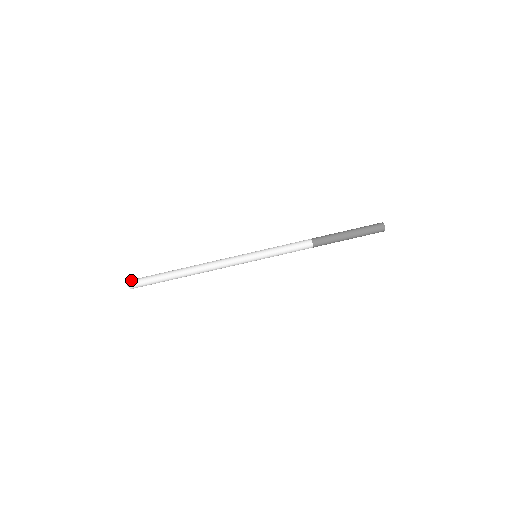
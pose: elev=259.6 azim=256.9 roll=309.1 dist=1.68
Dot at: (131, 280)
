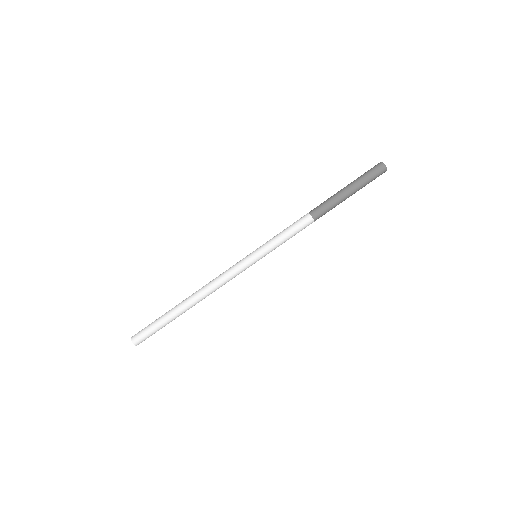
Dot at: (133, 336)
